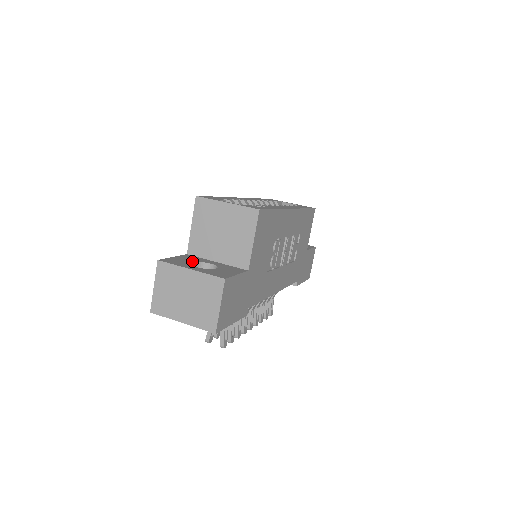
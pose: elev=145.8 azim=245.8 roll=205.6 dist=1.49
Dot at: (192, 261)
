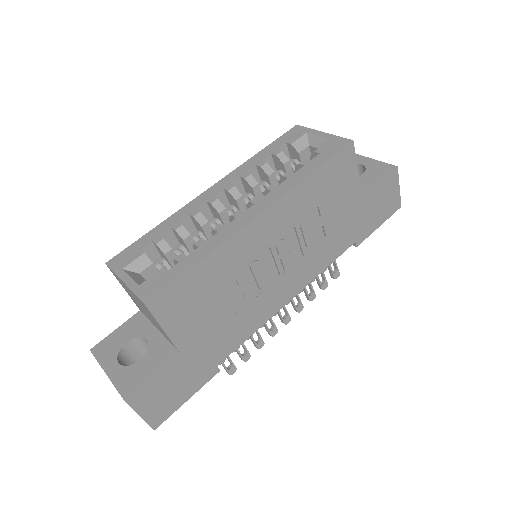
Dot at: (127, 339)
